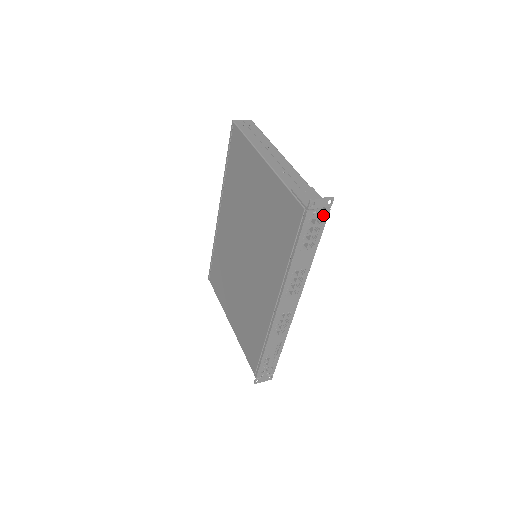
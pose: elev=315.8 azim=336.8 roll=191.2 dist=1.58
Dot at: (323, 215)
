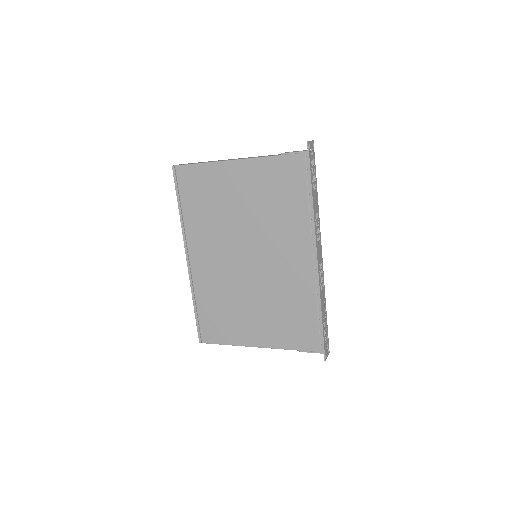
Dot at: (313, 157)
